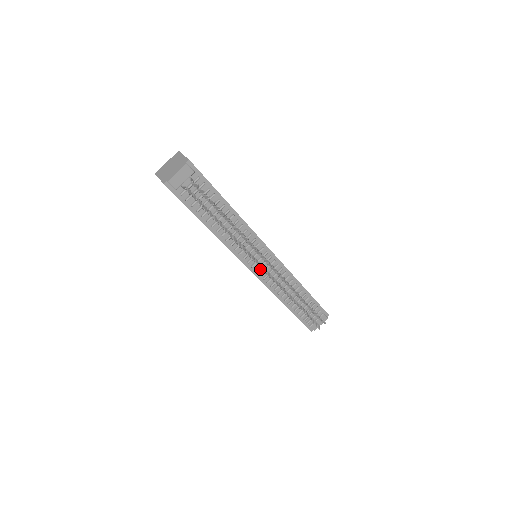
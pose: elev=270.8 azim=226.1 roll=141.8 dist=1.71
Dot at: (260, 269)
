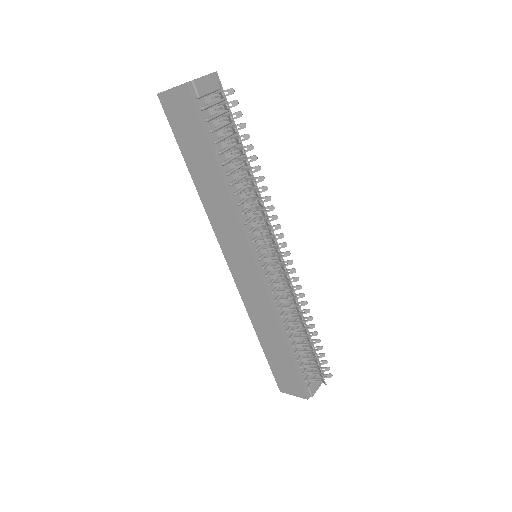
Dot at: (266, 268)
